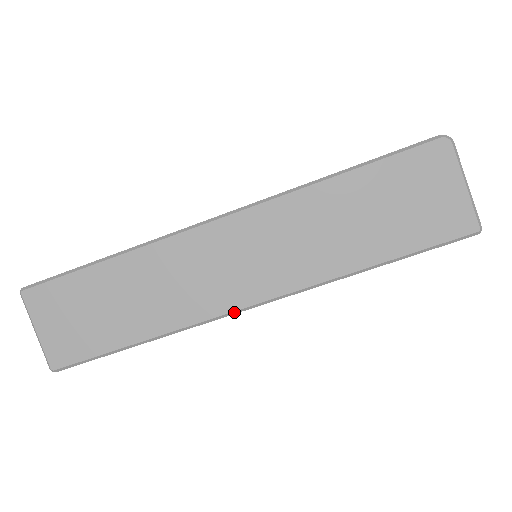
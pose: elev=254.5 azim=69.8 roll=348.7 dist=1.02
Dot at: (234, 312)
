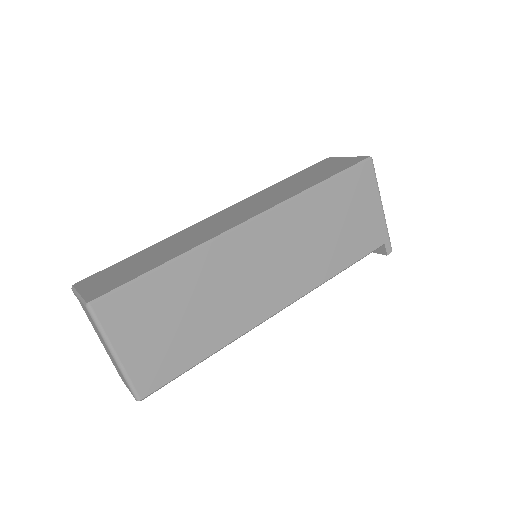
Dot at: (236, 227)
